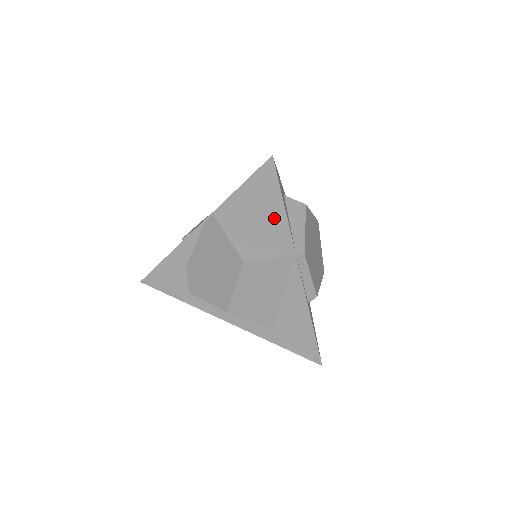
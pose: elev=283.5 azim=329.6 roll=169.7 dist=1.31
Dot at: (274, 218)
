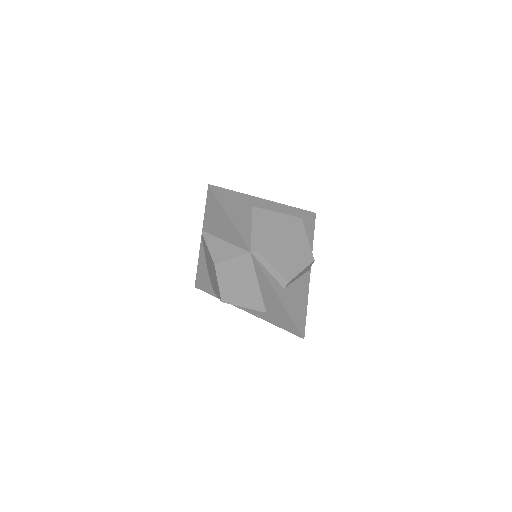
Dot at: (229, 228)
